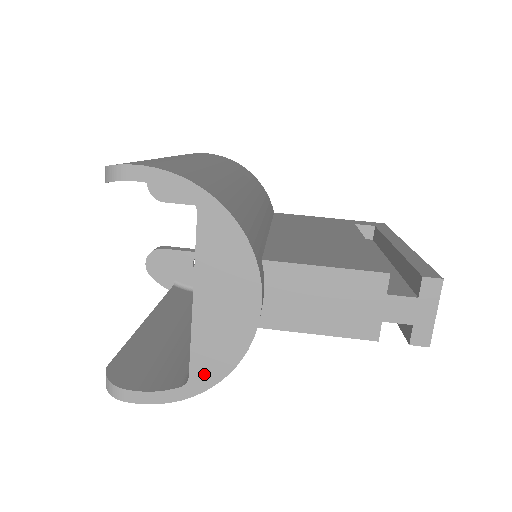
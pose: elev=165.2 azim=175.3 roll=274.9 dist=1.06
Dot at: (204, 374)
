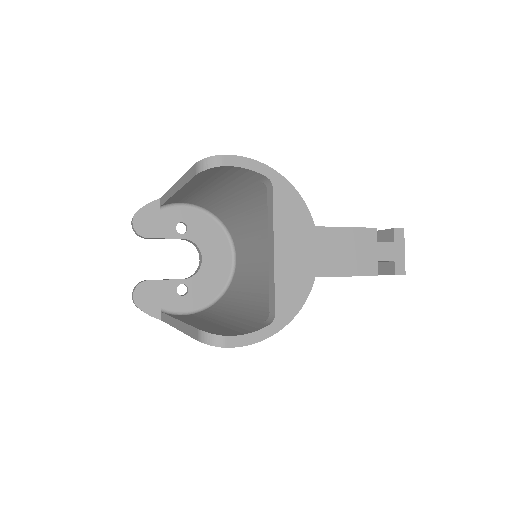
Dot at: (286, 310)
